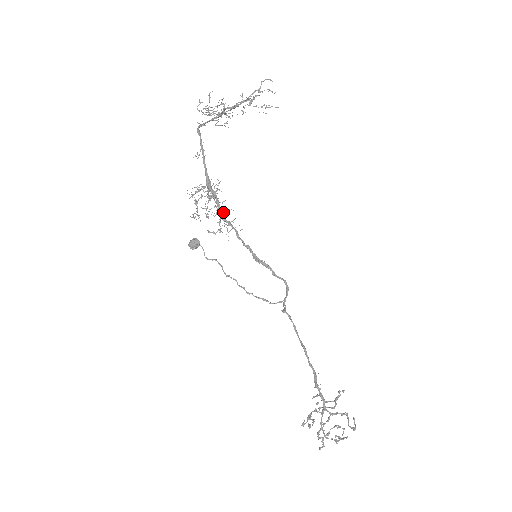
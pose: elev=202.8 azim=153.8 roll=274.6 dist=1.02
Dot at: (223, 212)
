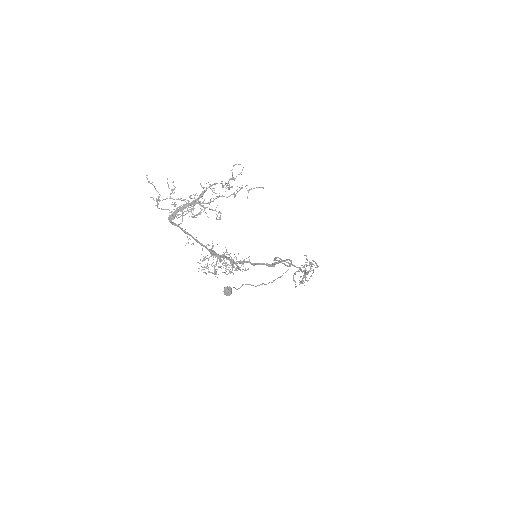
Dot at: occluded
